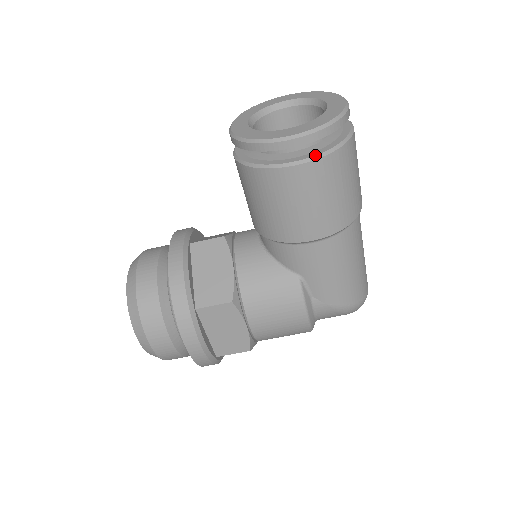
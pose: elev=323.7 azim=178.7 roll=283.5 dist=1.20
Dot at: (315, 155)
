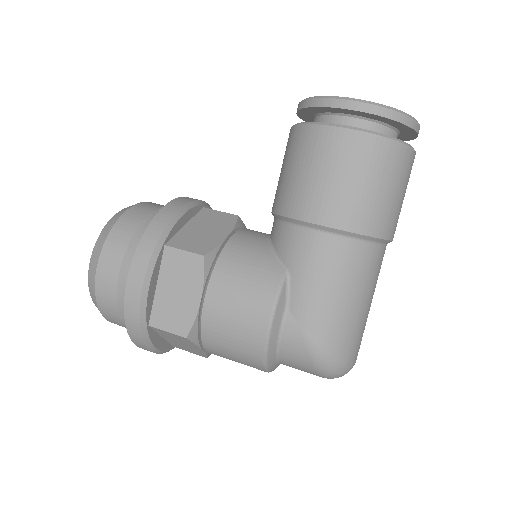
Dot at: (366, 129)
